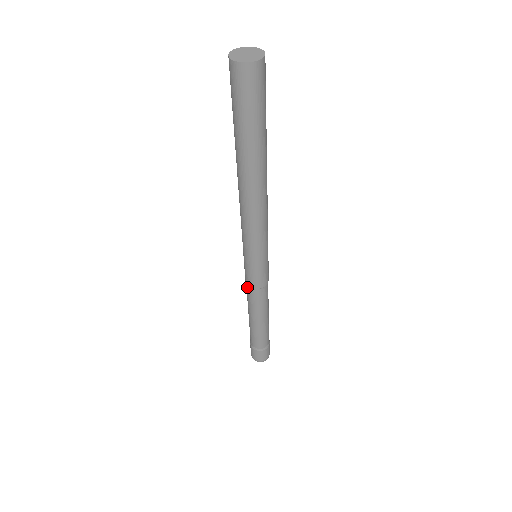
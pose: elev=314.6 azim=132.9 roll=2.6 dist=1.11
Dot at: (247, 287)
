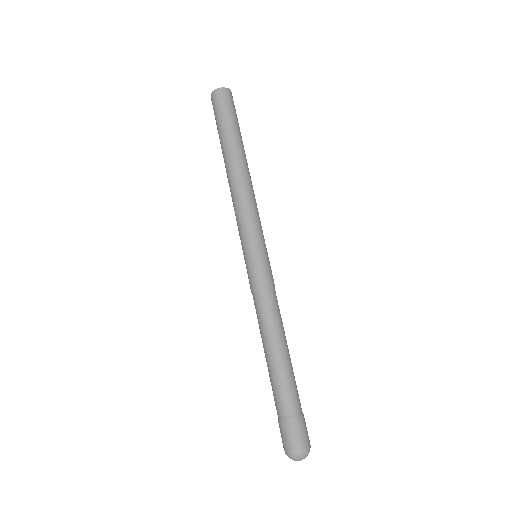
Dot at: (262, 294)
